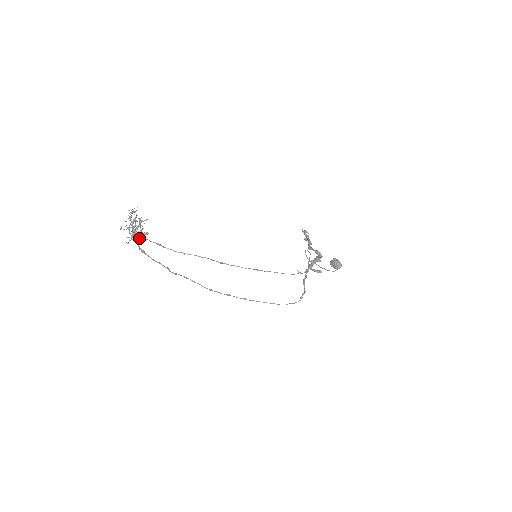
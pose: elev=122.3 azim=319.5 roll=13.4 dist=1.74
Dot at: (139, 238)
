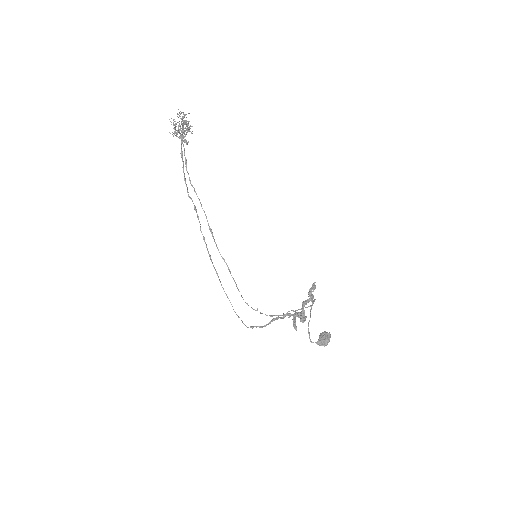
Dot at: occluded
